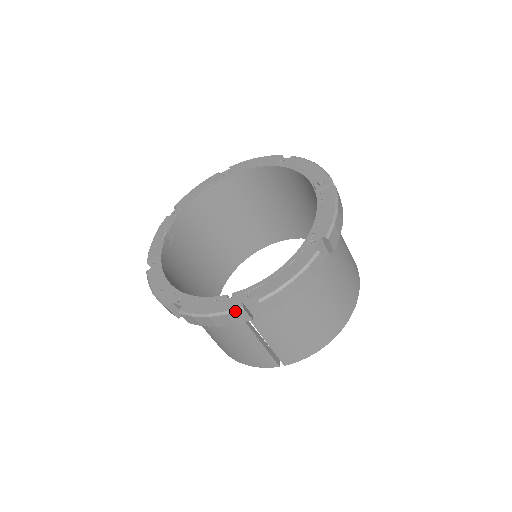
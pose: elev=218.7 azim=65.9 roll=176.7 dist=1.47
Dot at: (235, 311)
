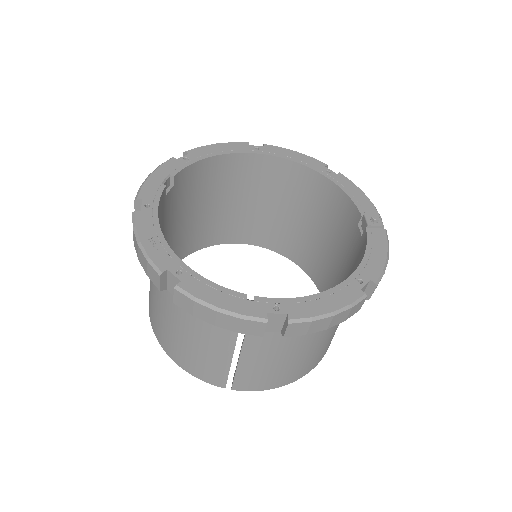
Dot at: (255, 320)
